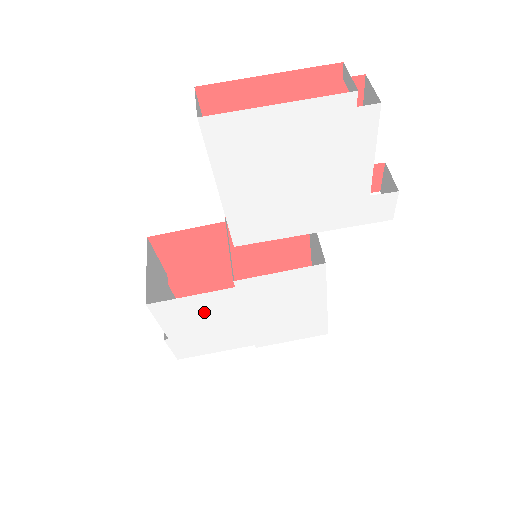
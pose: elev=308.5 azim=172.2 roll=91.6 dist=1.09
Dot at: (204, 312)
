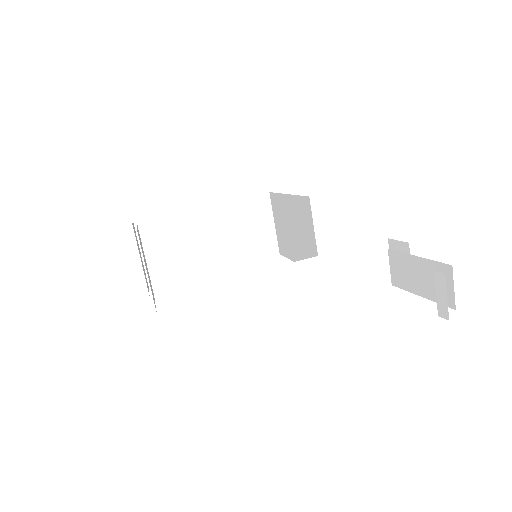
Dot at: occluded
